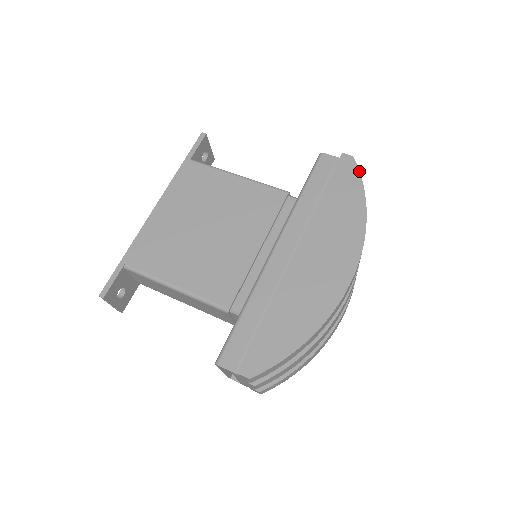
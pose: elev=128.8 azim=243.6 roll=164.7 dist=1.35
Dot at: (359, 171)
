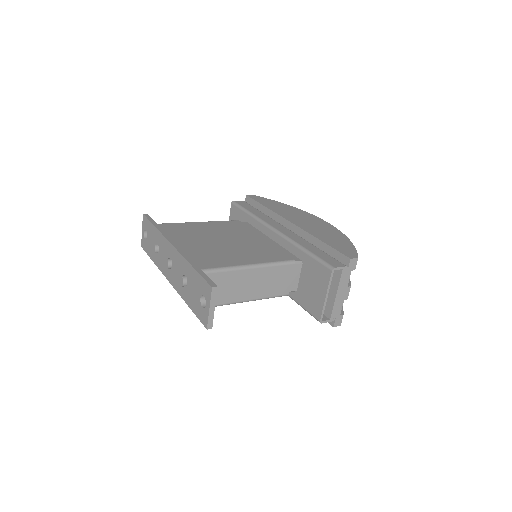
Dot at: (264, 198)
